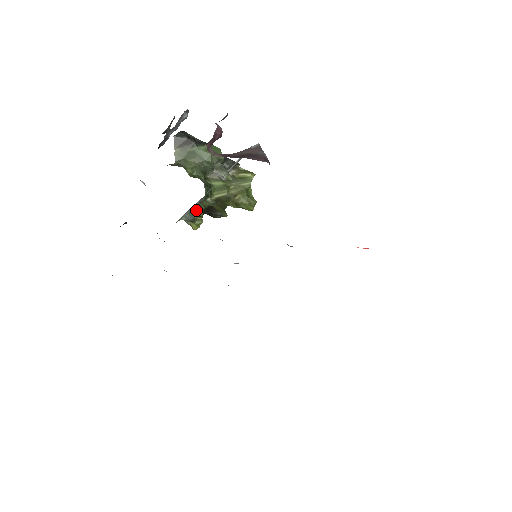
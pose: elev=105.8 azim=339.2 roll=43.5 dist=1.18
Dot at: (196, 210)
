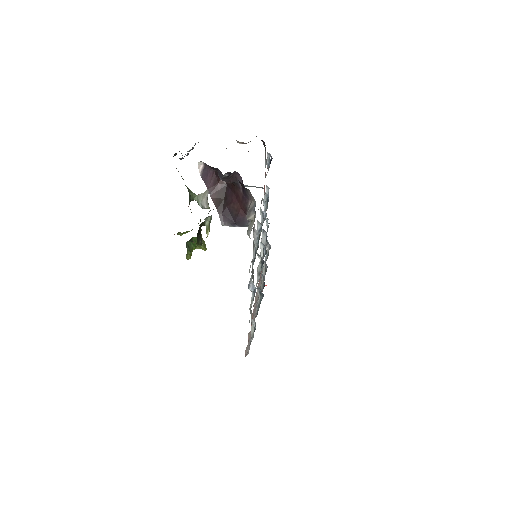
Dot at: occluded
